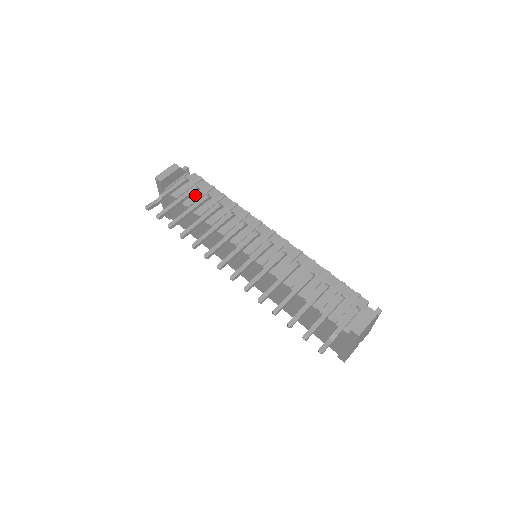
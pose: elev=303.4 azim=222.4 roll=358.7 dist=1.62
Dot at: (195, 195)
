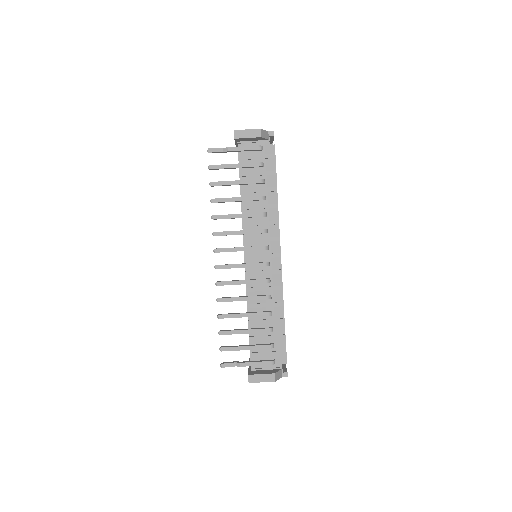
Dot at: (255, 169)
